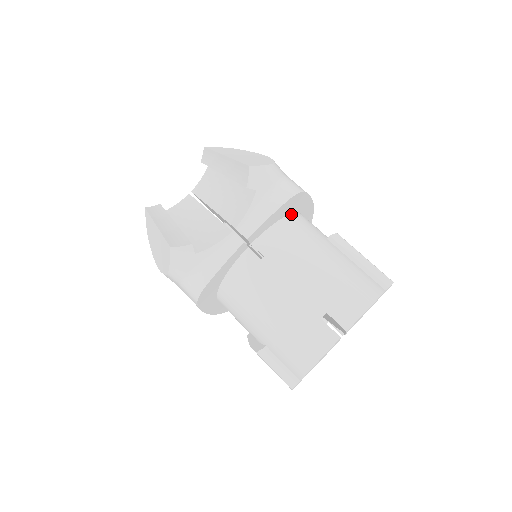
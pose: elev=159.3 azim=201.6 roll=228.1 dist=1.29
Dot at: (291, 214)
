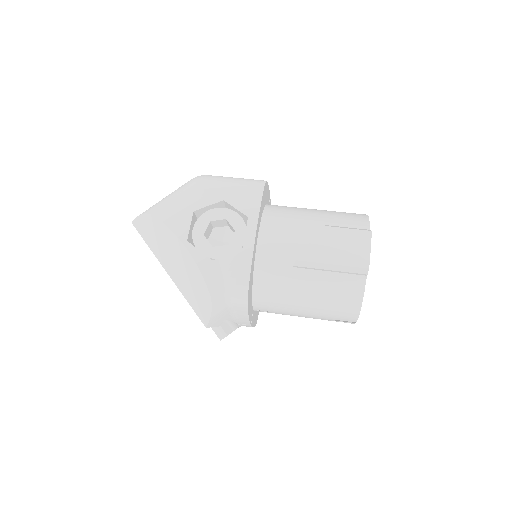
Dot at: (253, 276)
